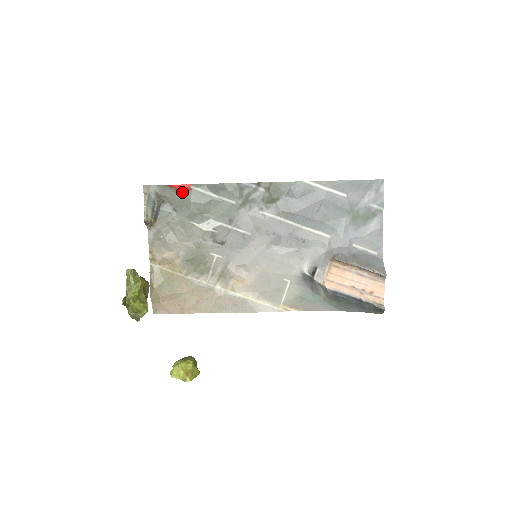
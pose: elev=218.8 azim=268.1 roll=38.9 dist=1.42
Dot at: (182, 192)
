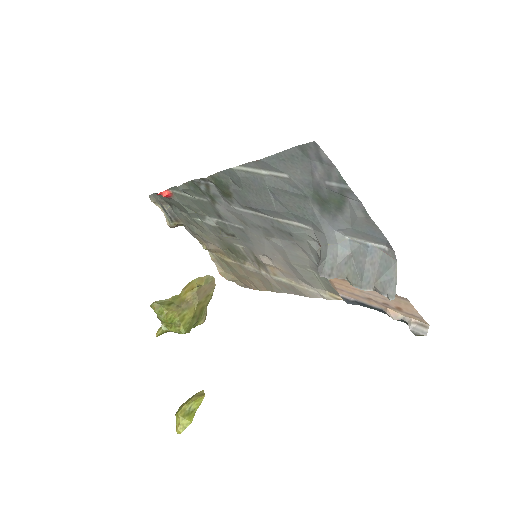
Dot at: (169, 198)
